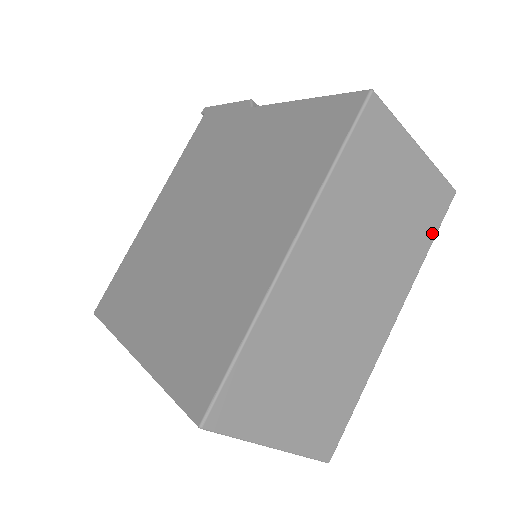
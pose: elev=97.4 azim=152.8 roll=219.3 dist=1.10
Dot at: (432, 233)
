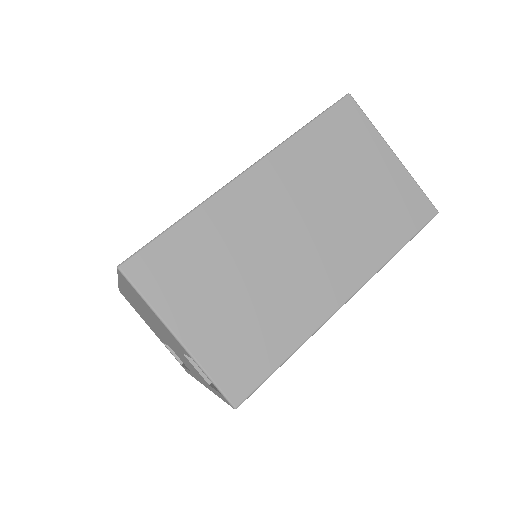
Dot at: (405, 236)
